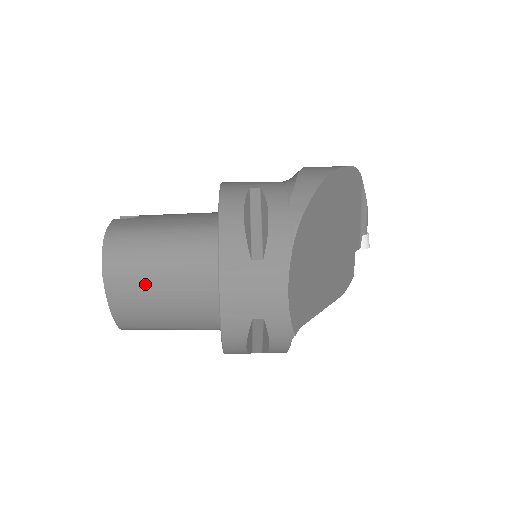
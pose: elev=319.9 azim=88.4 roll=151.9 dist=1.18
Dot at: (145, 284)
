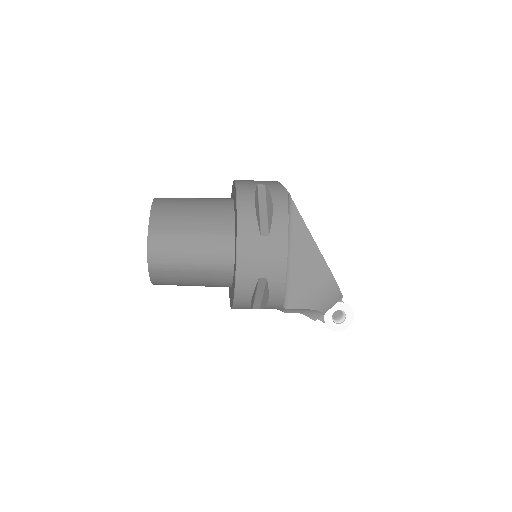
Dot at: (182, 200)
